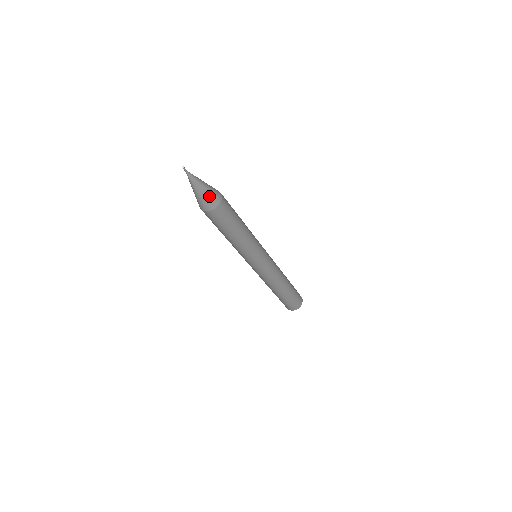
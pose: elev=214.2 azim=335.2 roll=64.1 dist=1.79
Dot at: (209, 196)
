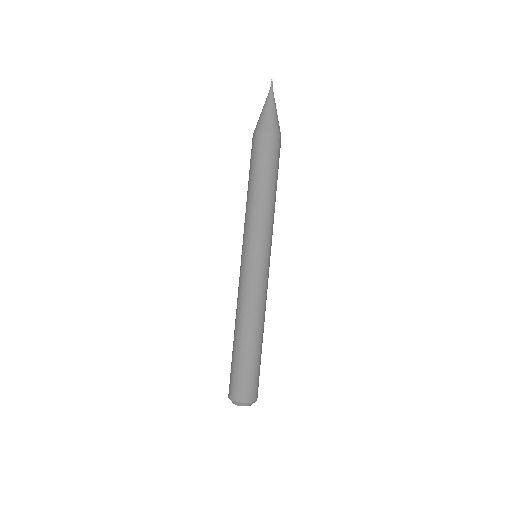
Dot at: (276, 120)
